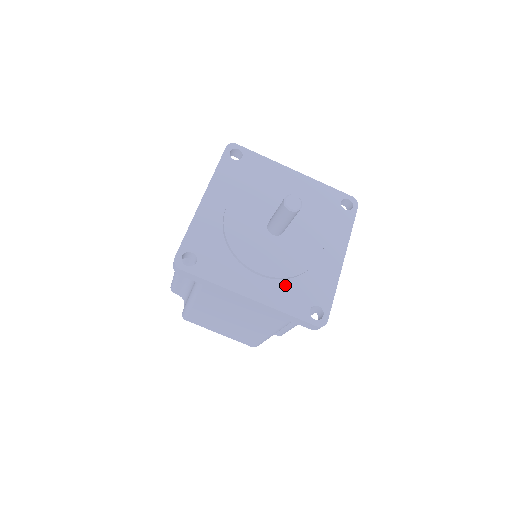
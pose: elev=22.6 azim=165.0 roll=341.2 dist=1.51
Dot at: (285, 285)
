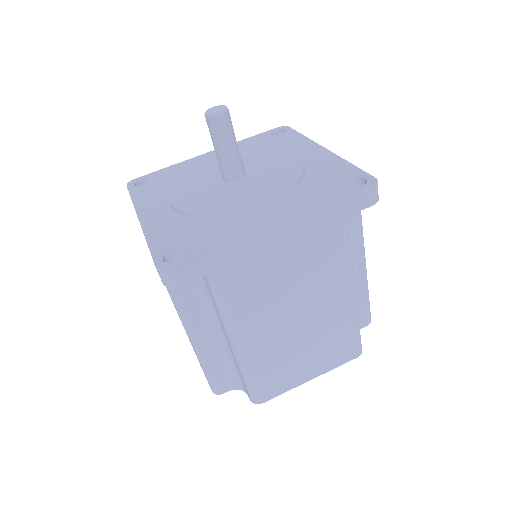
Dot at: (181, 222)
